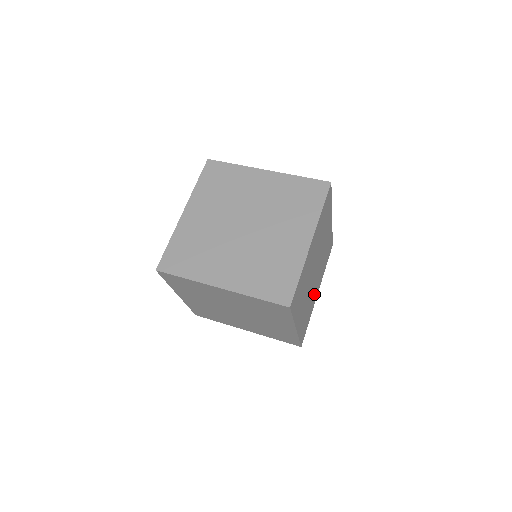
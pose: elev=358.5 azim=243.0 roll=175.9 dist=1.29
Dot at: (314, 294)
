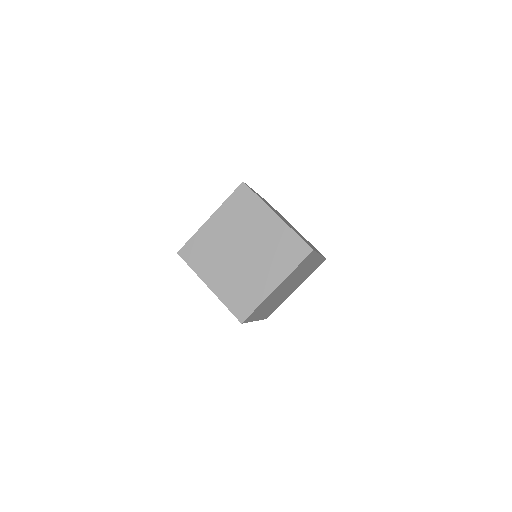
Dot at: occluded
